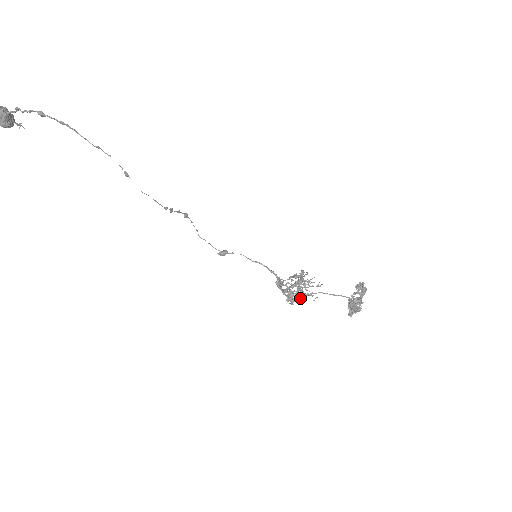
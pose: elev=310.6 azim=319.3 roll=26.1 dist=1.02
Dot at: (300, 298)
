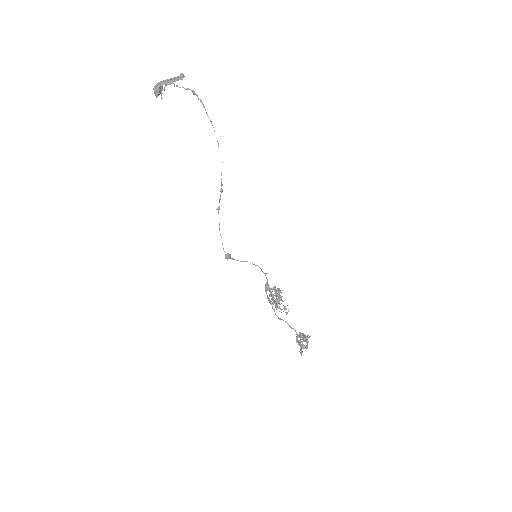
Dot at: (282, 300)
